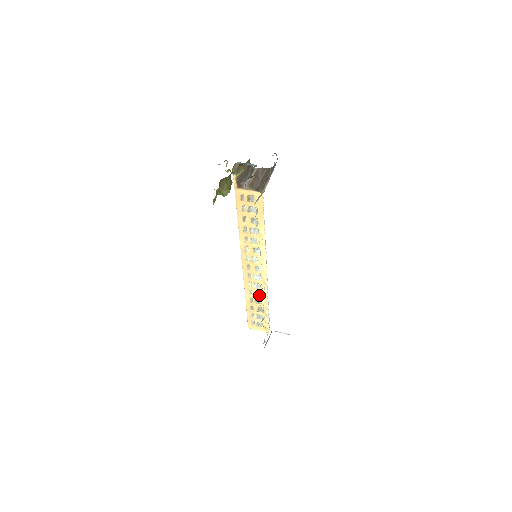
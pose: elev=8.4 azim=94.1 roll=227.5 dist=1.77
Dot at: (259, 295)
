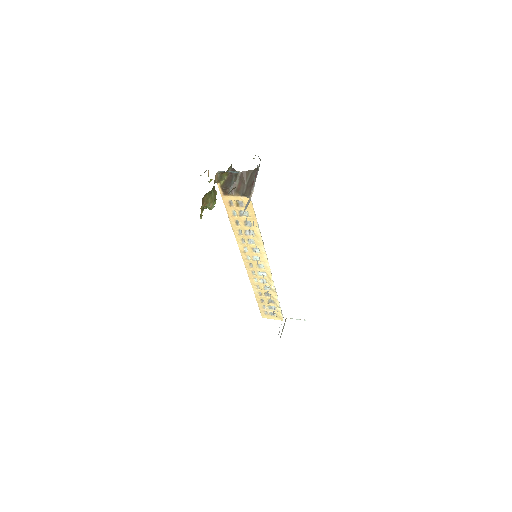
Dot at: (267, 289)
